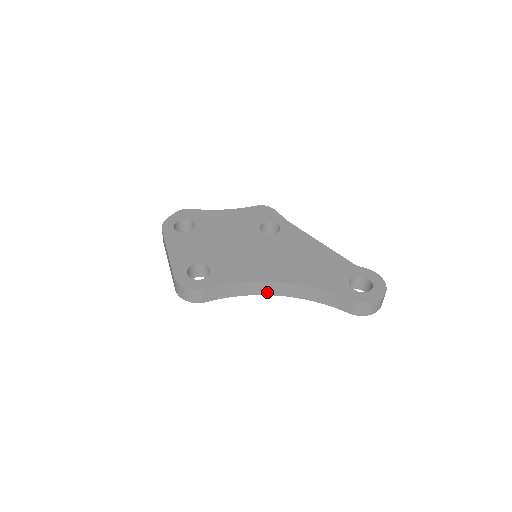
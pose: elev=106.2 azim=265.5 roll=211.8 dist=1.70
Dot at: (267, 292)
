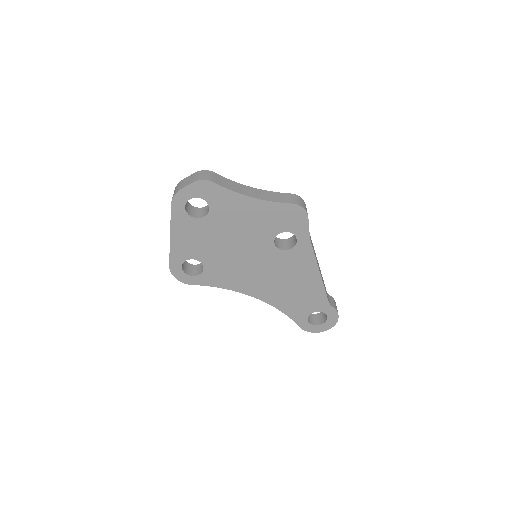
Dot at: occluded
